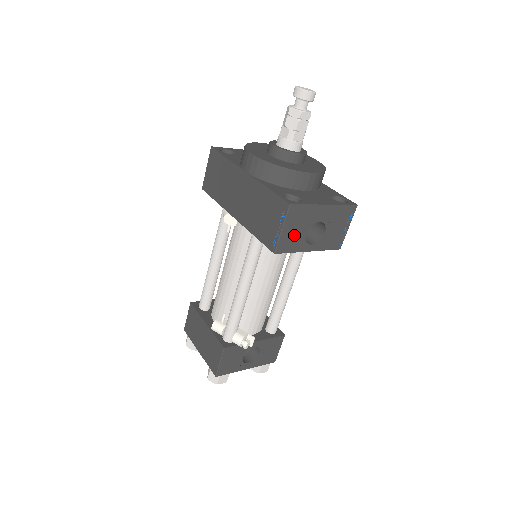
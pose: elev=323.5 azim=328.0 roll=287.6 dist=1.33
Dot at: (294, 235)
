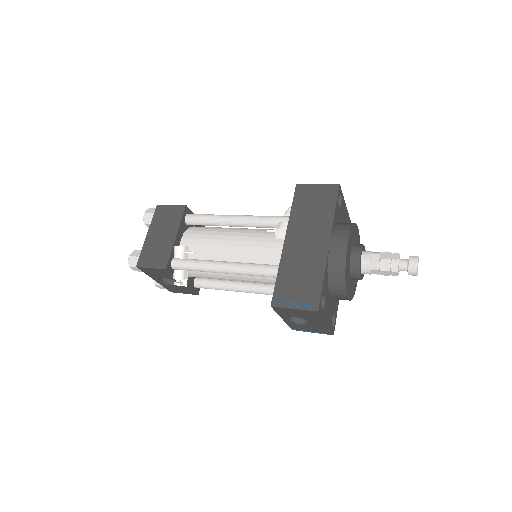
Dot at: (292, 313)
